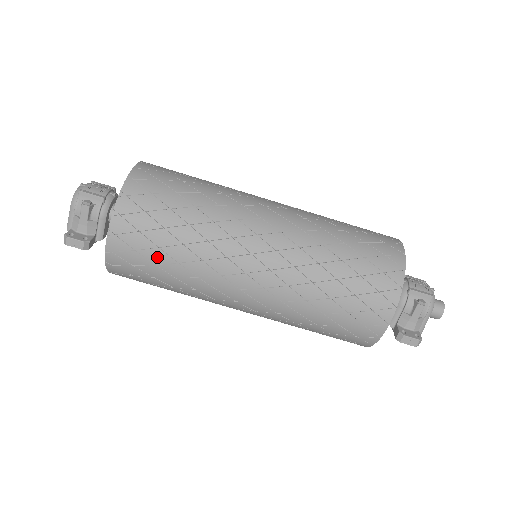
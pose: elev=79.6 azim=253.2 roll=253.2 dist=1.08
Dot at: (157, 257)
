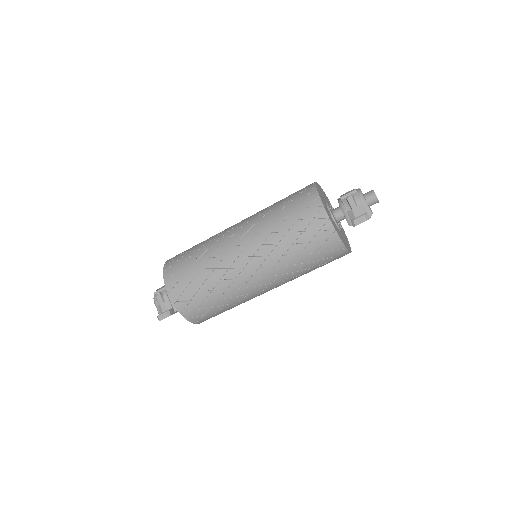
Dot at: (195, 286)
